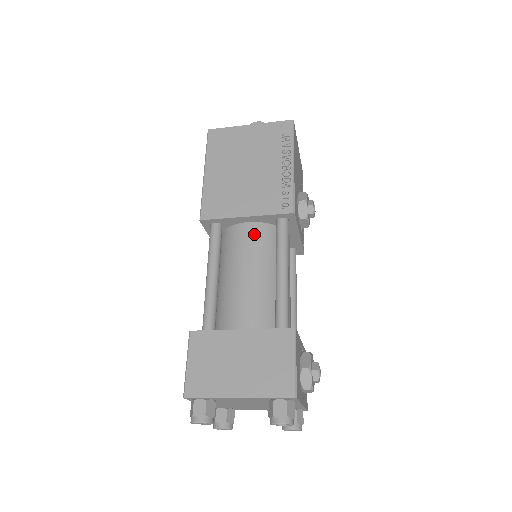
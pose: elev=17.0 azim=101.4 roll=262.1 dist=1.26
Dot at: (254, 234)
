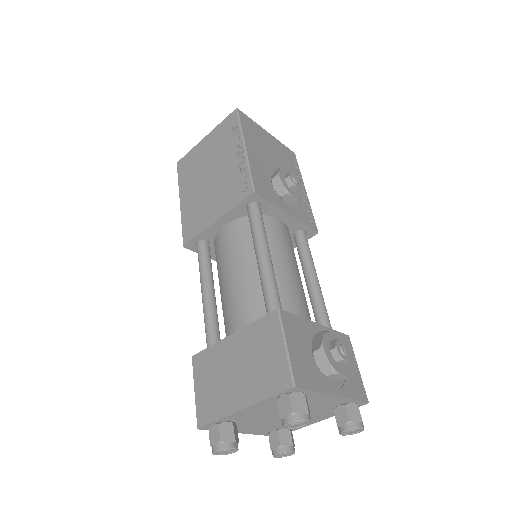
Dot at: (232, 234)
